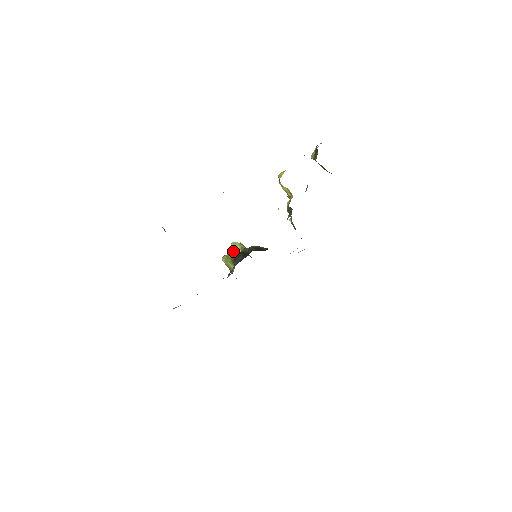
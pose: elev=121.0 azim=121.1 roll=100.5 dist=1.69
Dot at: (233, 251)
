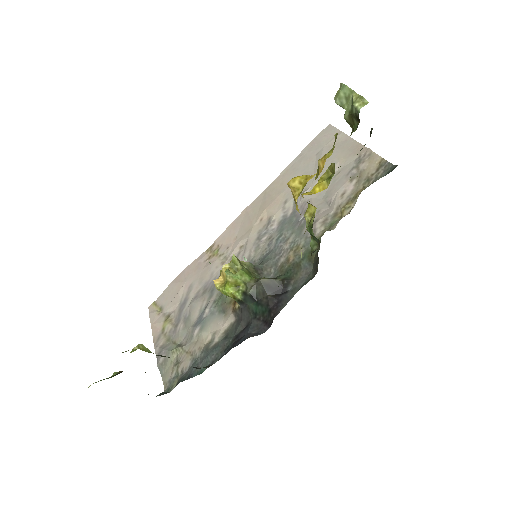
Dot at: (232, 286)
